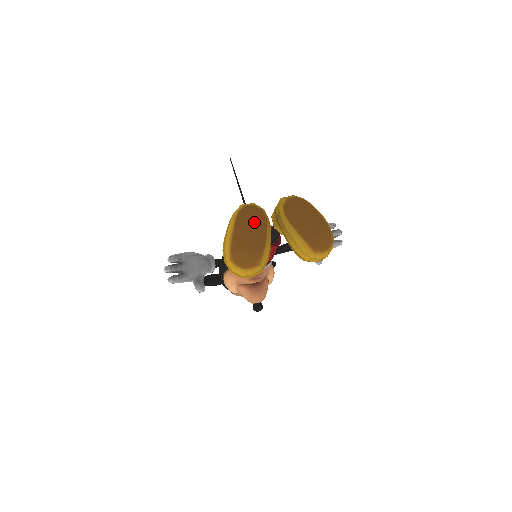
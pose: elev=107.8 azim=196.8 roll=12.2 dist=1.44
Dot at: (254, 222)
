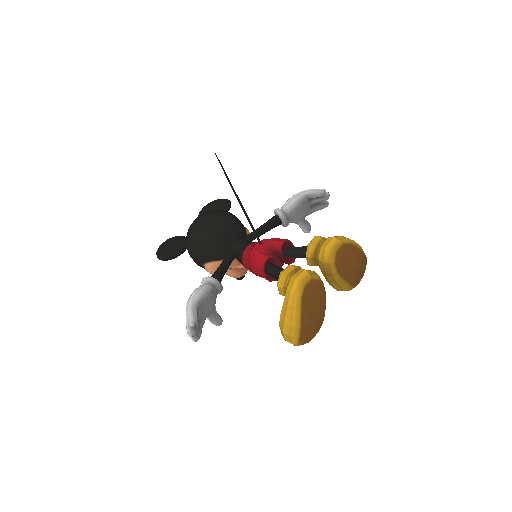
Dot at: (316, 300)
